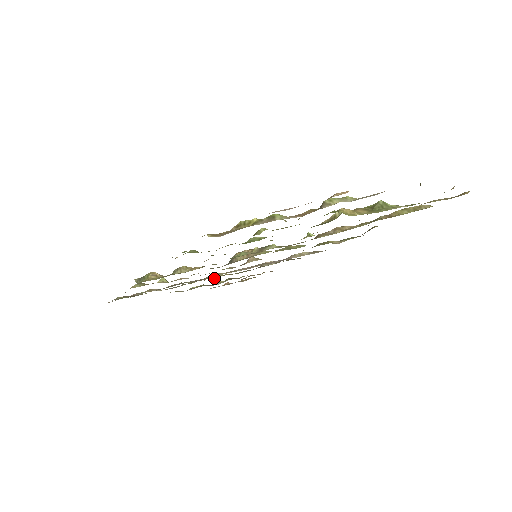
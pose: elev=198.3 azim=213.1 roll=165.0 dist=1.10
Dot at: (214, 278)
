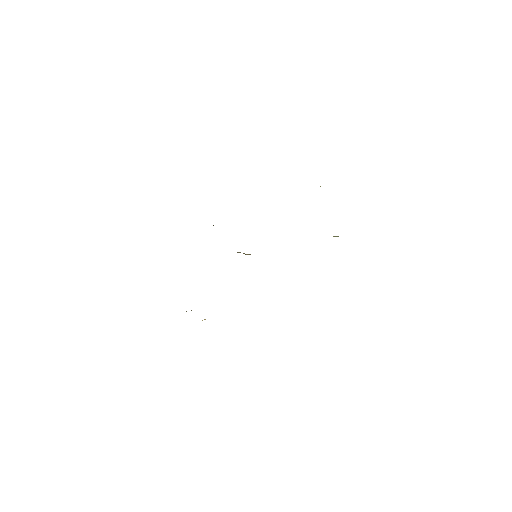
Dot at: occluded
